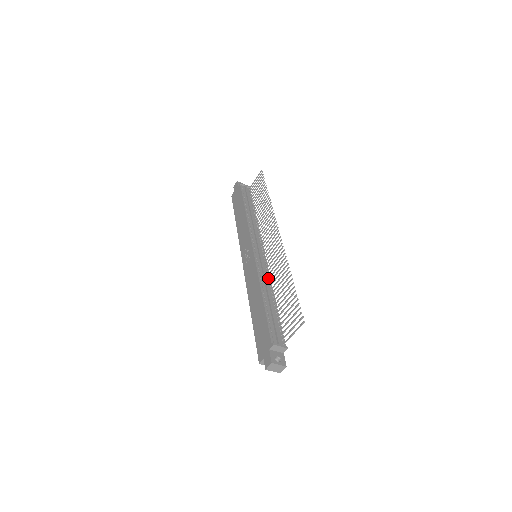
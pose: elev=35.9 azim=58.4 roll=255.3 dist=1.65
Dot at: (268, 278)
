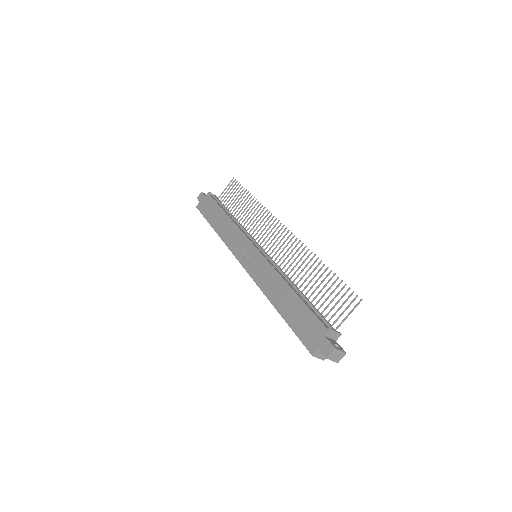
Dot at: occluded
